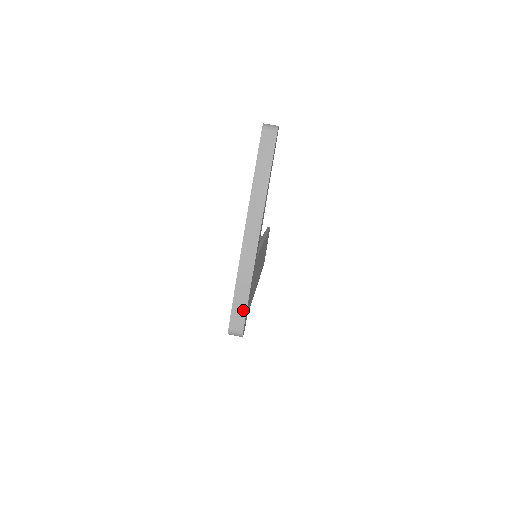
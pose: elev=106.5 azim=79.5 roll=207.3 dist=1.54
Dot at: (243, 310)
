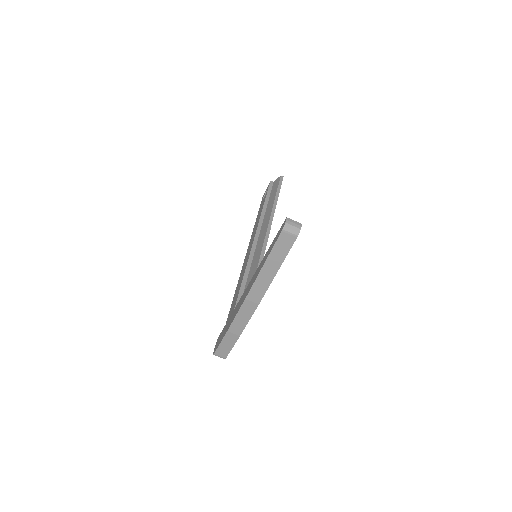
Dot at: (229, 348)
